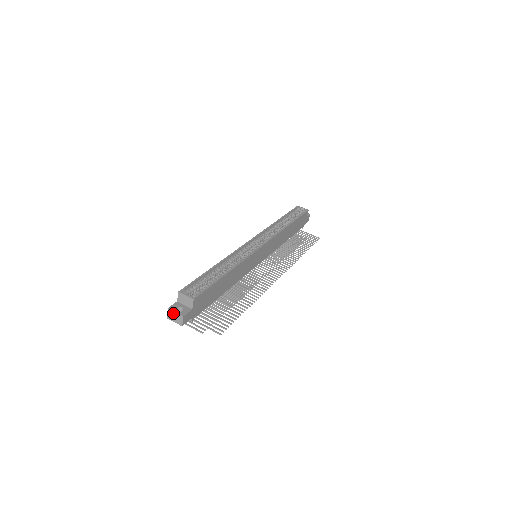
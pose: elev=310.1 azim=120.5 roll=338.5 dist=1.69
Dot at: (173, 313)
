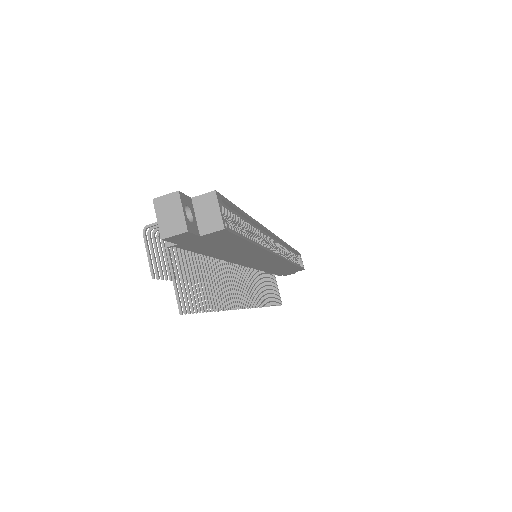
Dot at: (177, 206)
